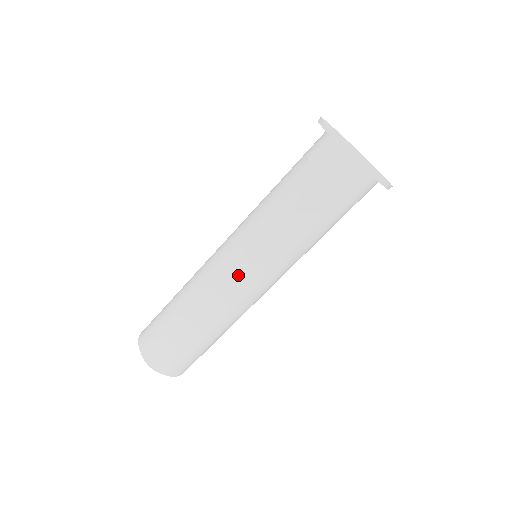
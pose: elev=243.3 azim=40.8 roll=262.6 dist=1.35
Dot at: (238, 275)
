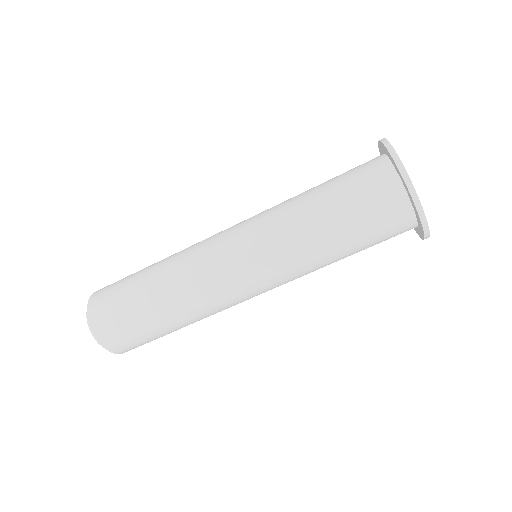
Dot at: (246, 290)
